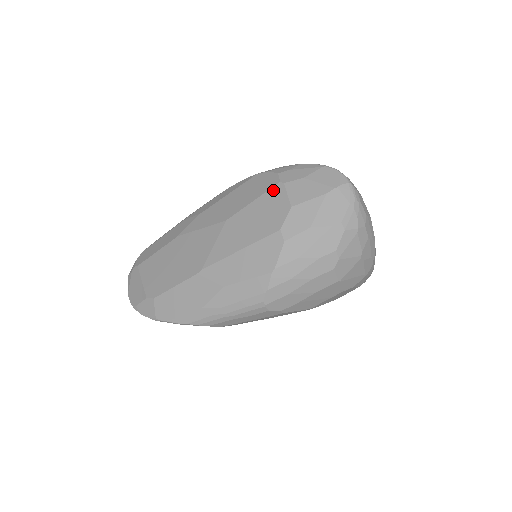
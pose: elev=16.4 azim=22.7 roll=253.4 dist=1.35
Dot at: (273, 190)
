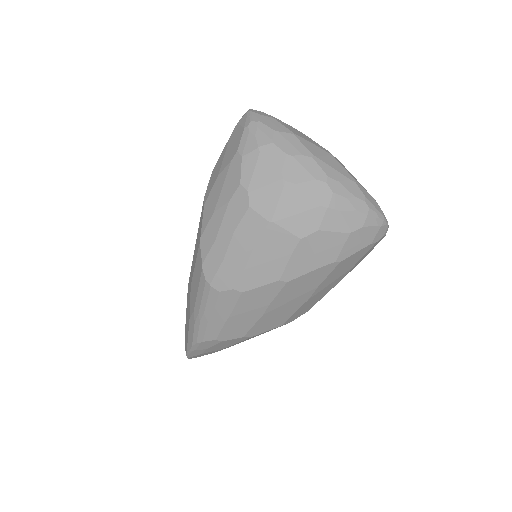
Dot at: occluded
